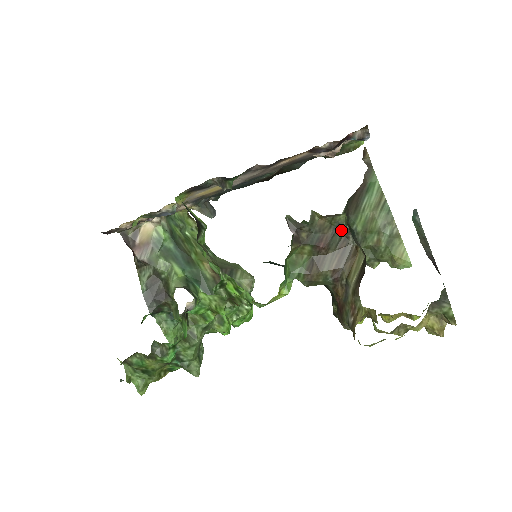
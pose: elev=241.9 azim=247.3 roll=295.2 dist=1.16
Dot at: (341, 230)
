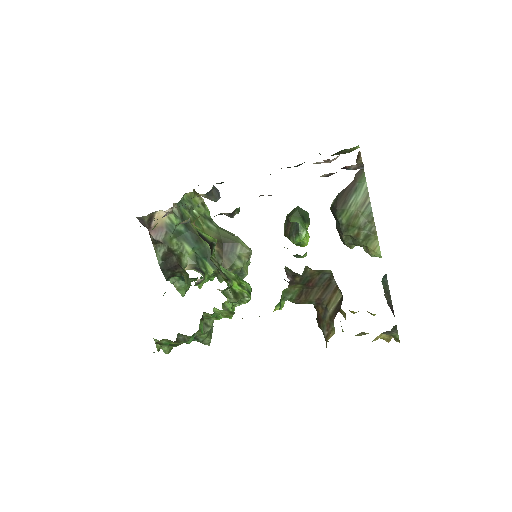
Dot at: (327, 275)
